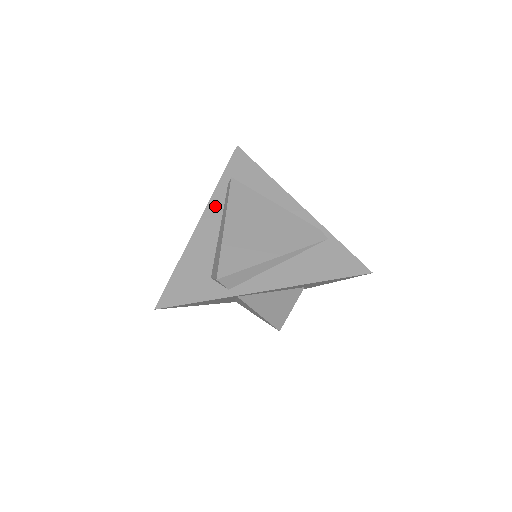
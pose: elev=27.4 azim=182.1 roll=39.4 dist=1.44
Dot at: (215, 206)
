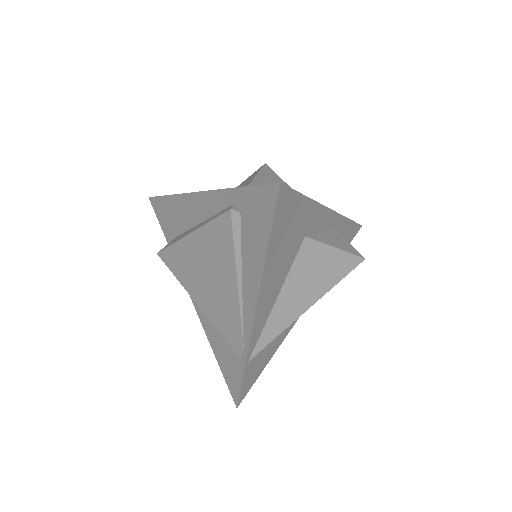
Dot at: (212, 202)
